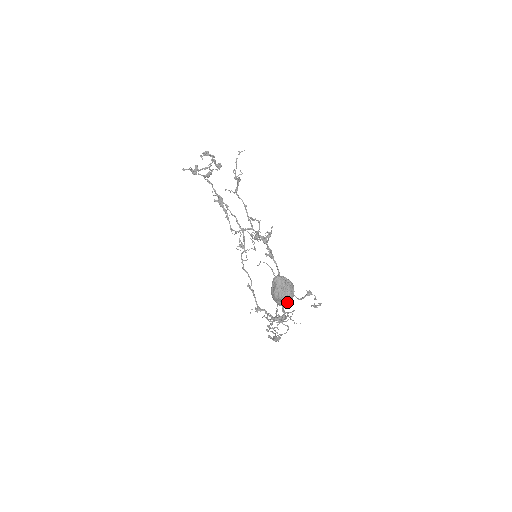
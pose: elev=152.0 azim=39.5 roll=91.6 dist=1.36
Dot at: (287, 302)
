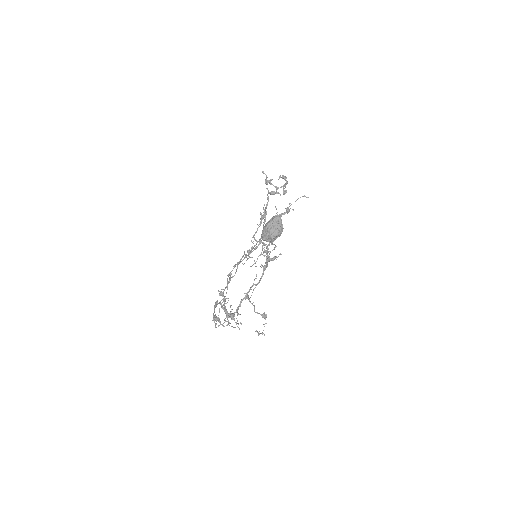
Dot at: (270, 236)
